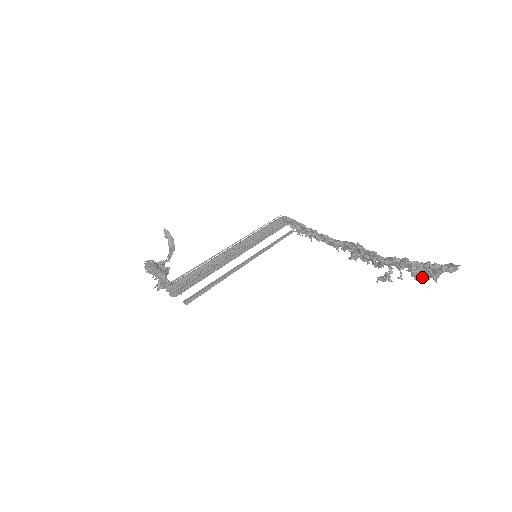
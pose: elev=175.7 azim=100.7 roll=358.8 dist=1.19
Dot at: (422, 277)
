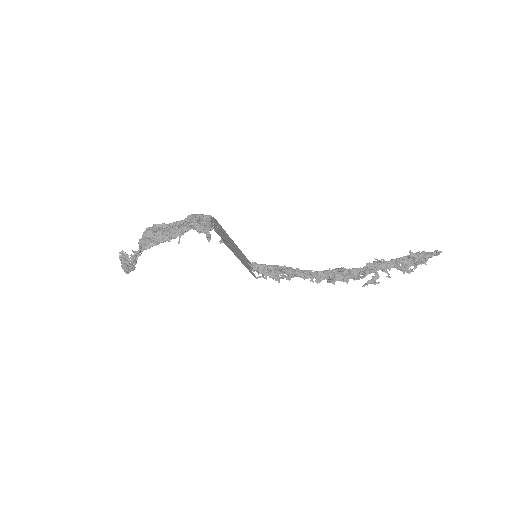
Dot at: occluded
